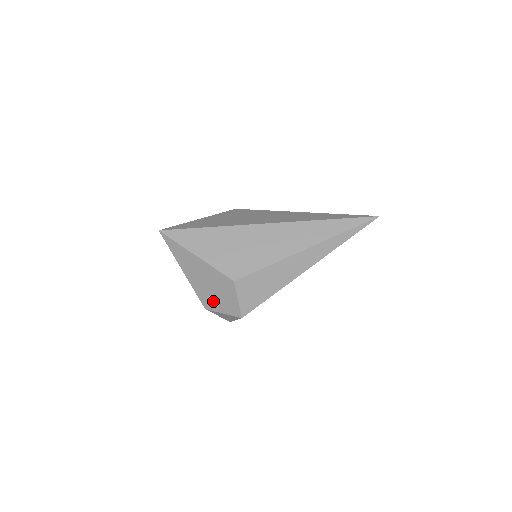
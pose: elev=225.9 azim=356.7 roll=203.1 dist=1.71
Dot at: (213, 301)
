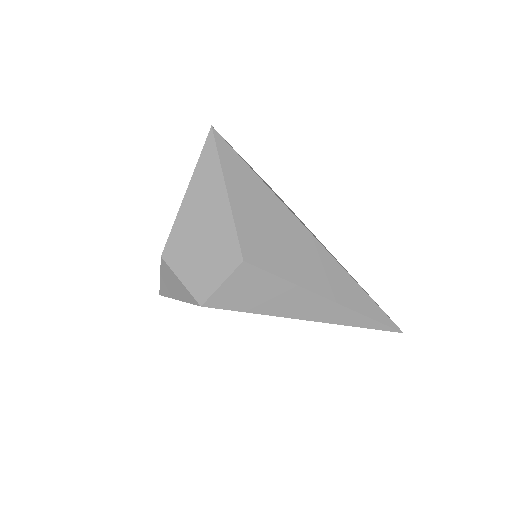
Dot at: (185, 257)
